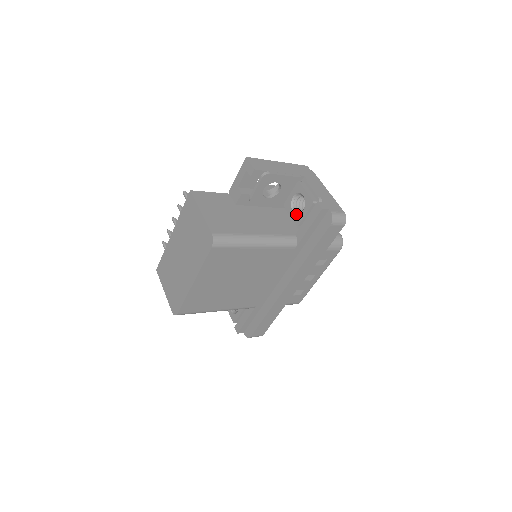
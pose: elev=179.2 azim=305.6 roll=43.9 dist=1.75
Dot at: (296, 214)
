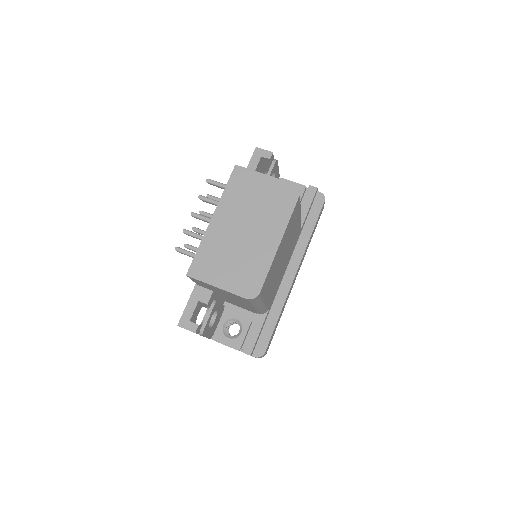
Dot at: occluded
